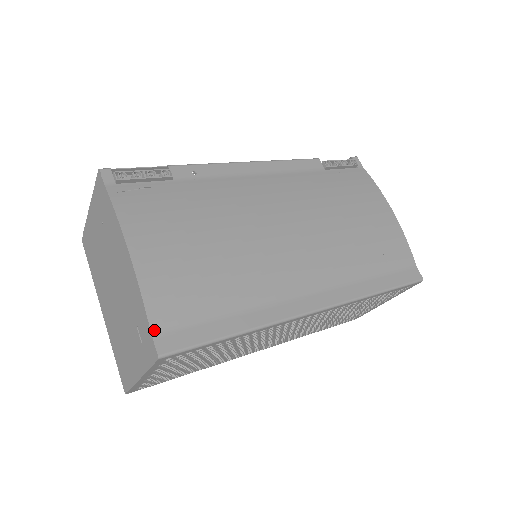
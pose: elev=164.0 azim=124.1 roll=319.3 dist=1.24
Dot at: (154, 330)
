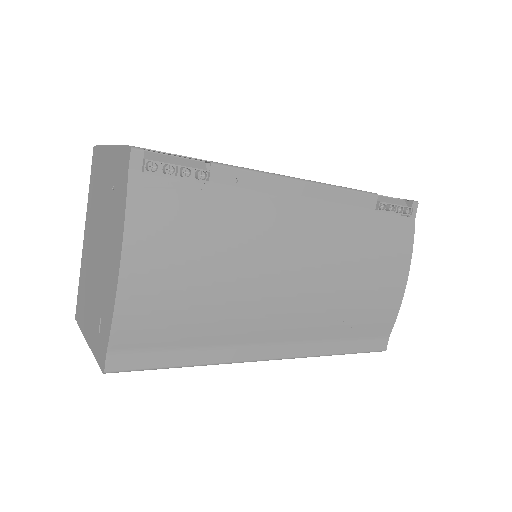
Dot at: (111, 348)
